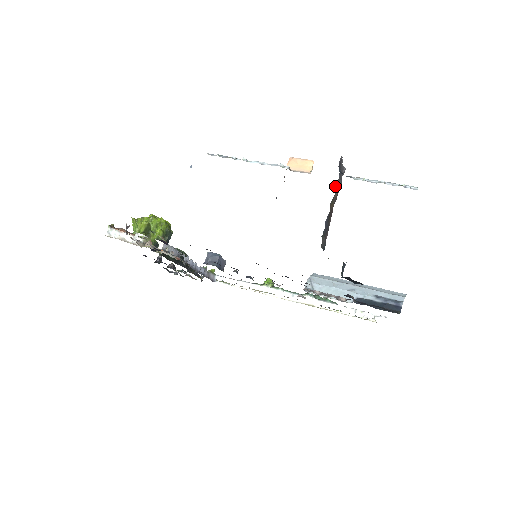
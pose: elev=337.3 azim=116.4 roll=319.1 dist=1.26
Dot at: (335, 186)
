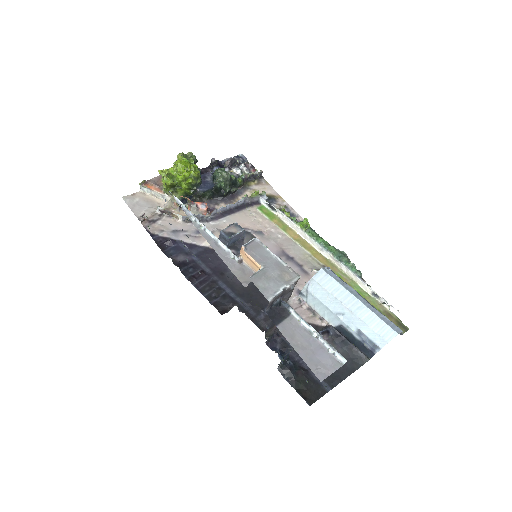
Dot at: occluded
